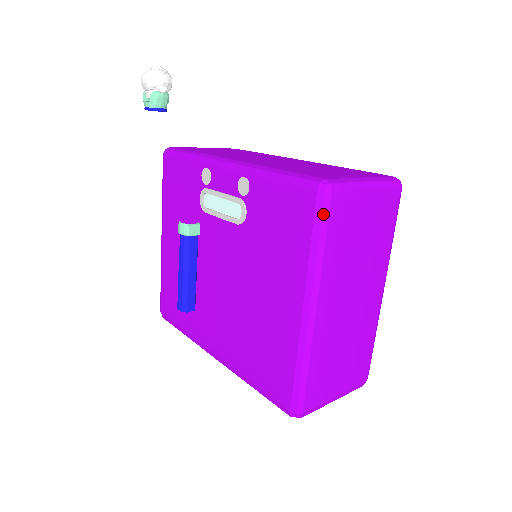
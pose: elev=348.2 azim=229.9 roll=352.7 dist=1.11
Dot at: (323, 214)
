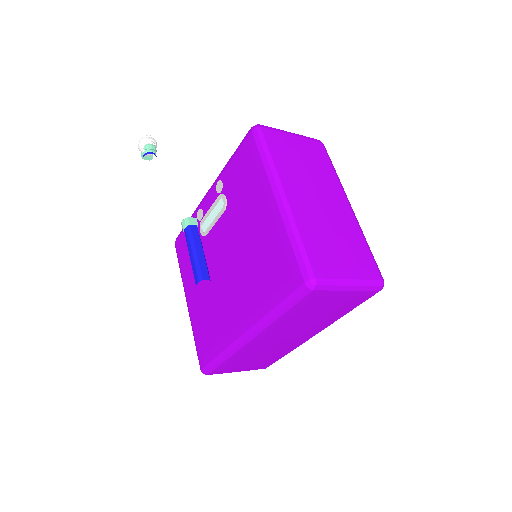
Dot at: (260, 138)
